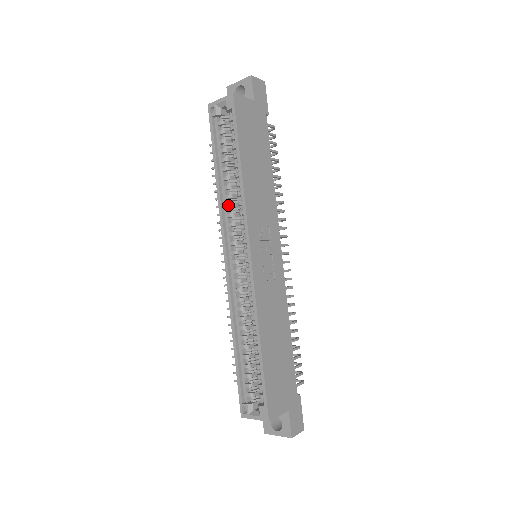
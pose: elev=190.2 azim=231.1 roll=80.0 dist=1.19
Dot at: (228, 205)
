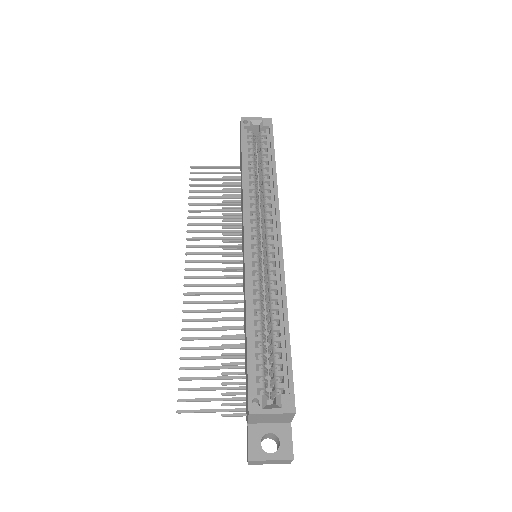
Dot at: (252, 193)
